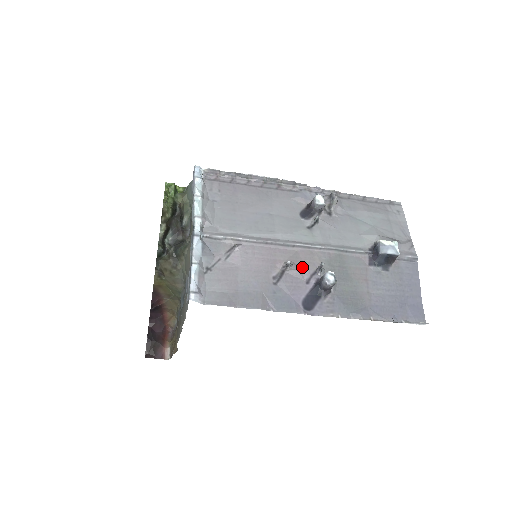
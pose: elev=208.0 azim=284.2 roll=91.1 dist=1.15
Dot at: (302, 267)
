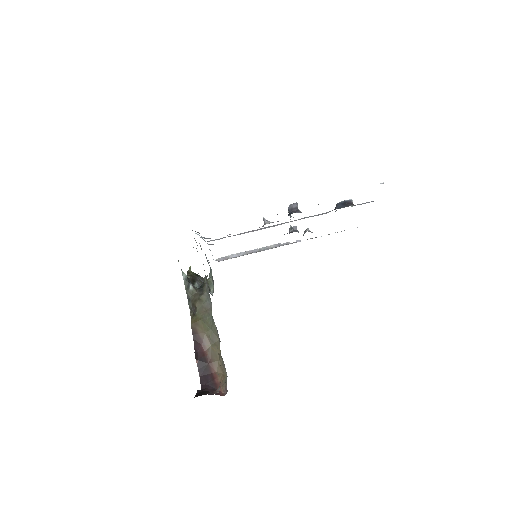
Dot at: occluded
